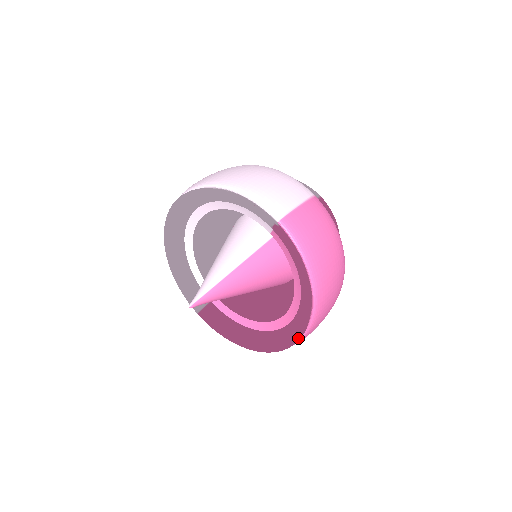
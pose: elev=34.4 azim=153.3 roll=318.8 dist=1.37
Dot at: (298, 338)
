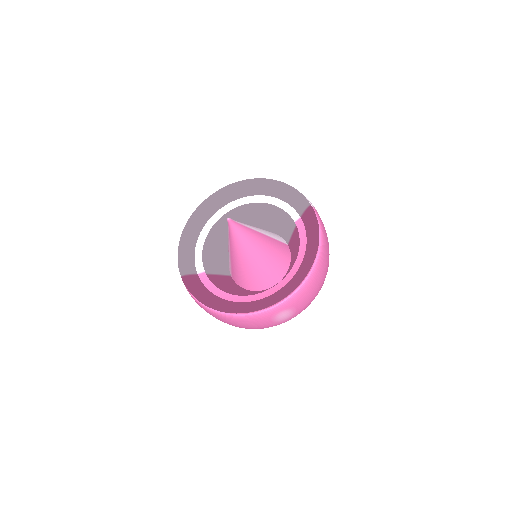
Dot at: (285, 295)
